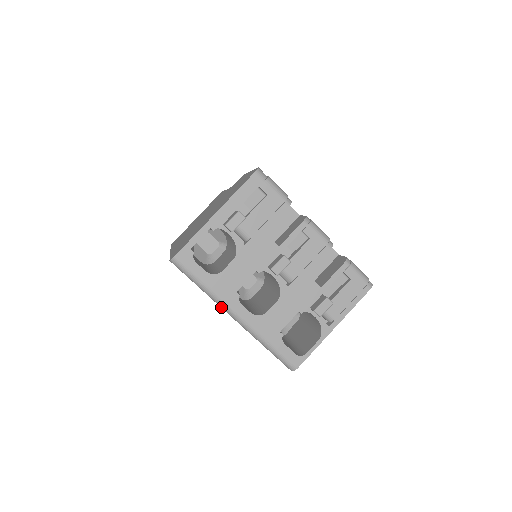
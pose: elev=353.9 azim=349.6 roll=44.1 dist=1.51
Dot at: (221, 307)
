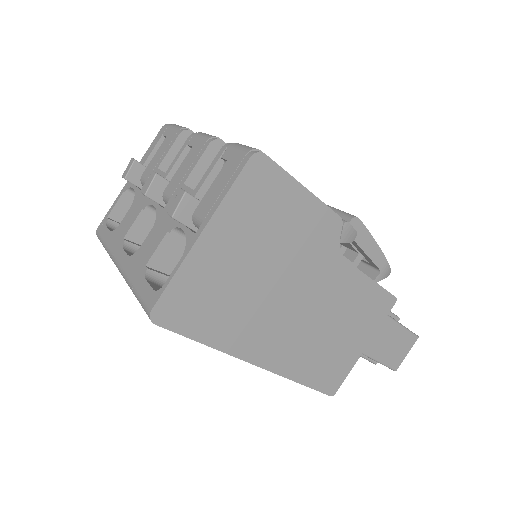
Dot at: occluded
